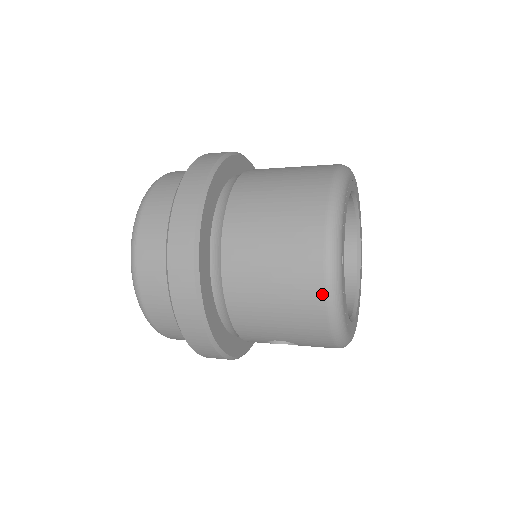
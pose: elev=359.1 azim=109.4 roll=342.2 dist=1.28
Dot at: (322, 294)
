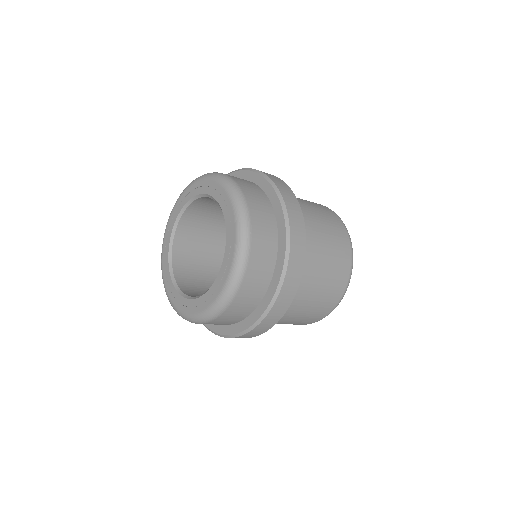
Dot at: (322, 318)
